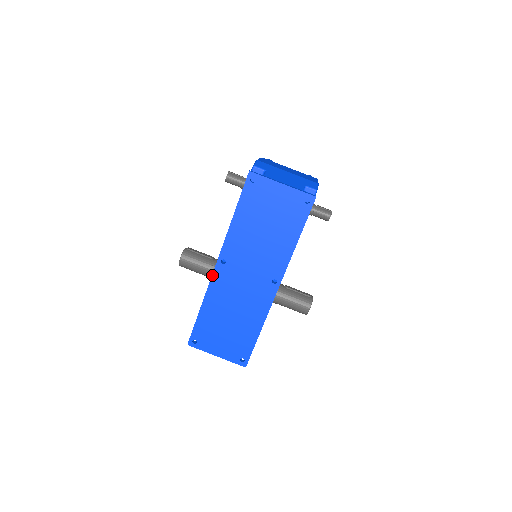
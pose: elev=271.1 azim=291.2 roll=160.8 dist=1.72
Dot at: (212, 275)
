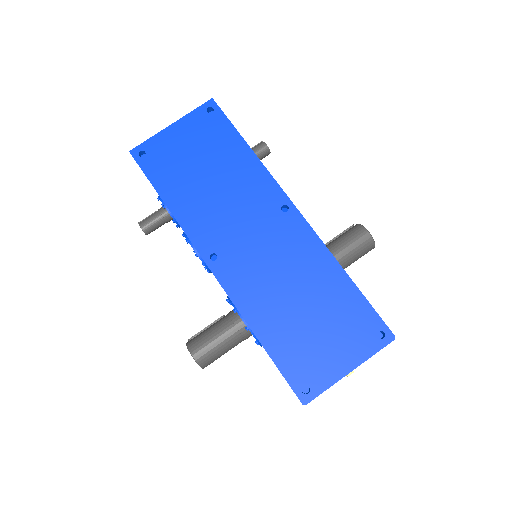
Dot at: (221, 286)
